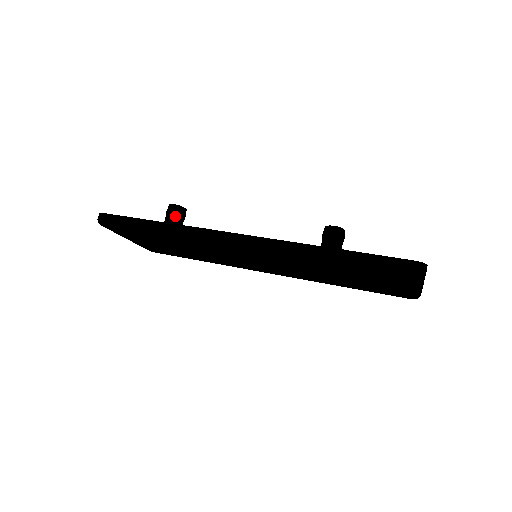
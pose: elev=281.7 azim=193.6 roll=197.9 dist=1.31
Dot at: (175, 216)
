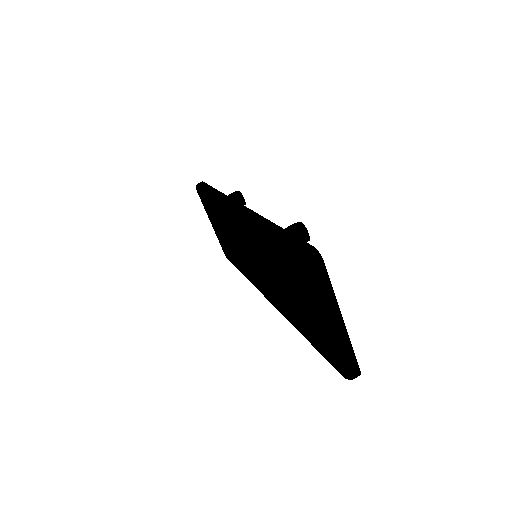
Dot at: (232, 196)
